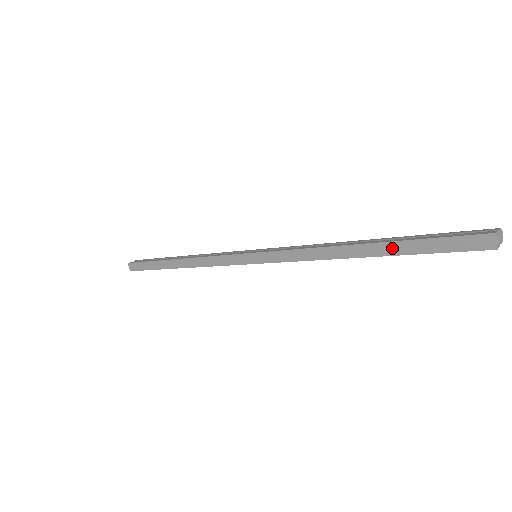
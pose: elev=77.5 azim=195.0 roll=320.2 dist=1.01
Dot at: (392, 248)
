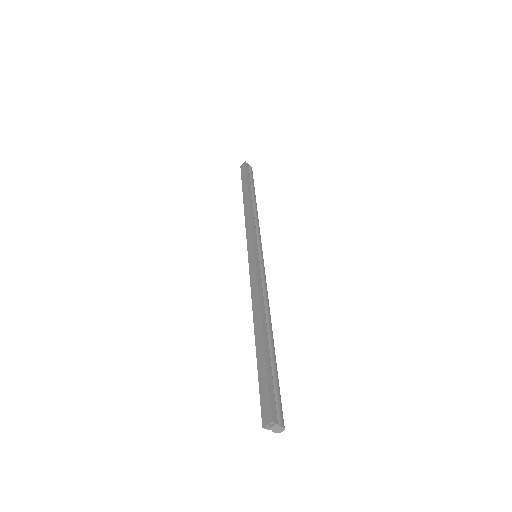
Dot at: (261, 352)
